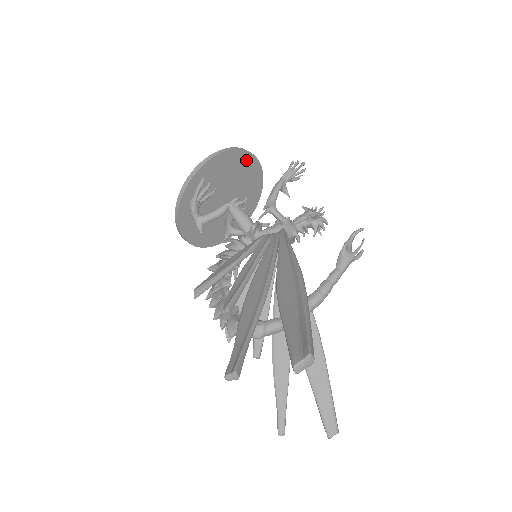
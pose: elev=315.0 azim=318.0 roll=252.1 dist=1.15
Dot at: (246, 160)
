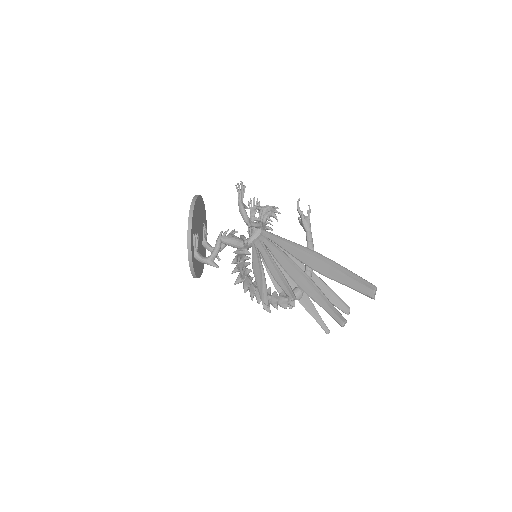
Dot at: (198, 202)
